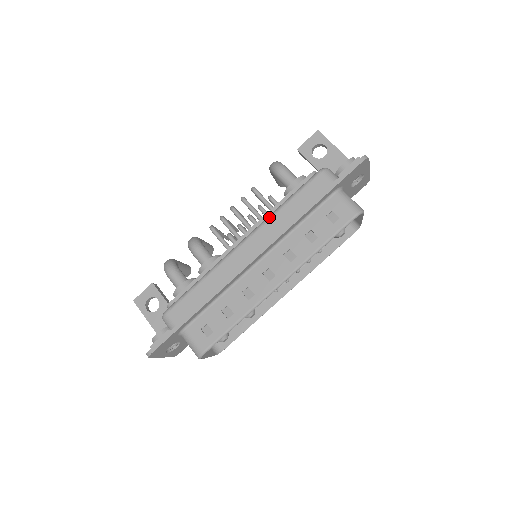
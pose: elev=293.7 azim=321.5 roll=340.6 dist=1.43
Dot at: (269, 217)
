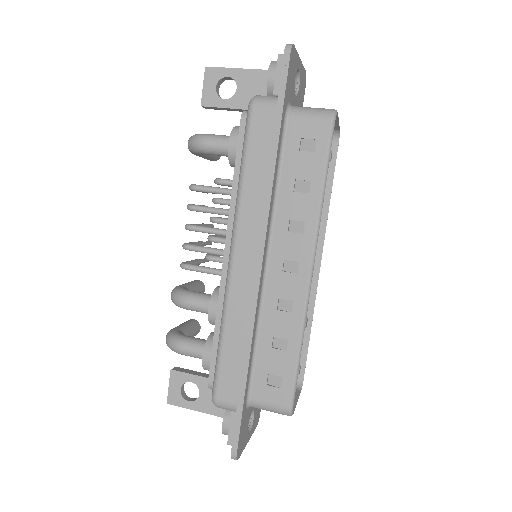
Dot at: (237, 204)
